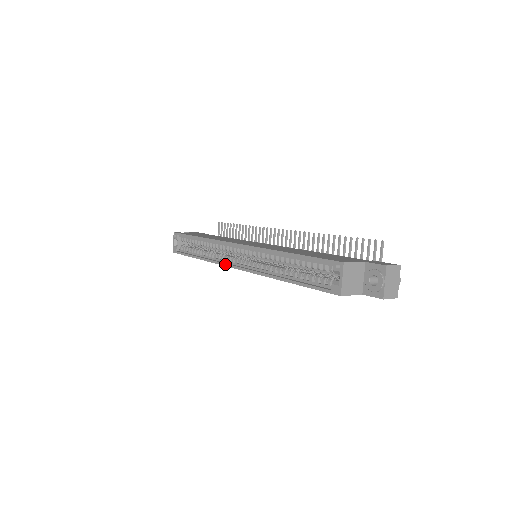
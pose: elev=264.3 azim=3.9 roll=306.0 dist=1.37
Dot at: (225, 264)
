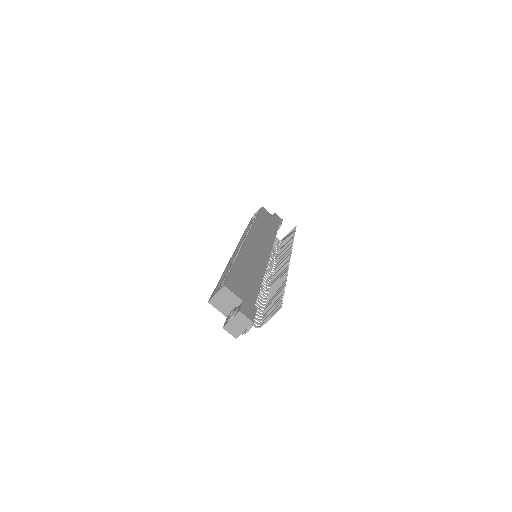
Dot at: (238, 244)
